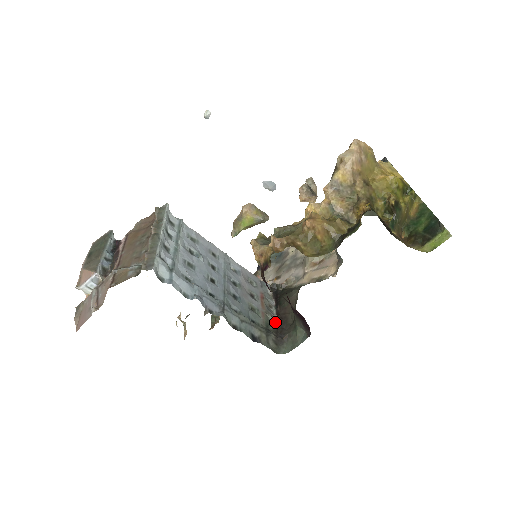
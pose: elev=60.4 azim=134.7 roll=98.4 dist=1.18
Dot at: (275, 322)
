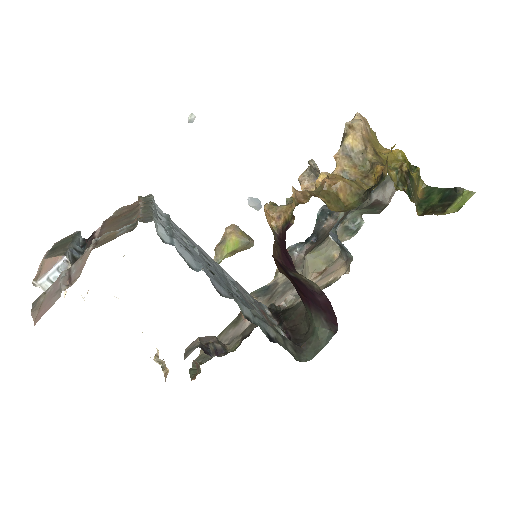
Dot at: (285, 335)
